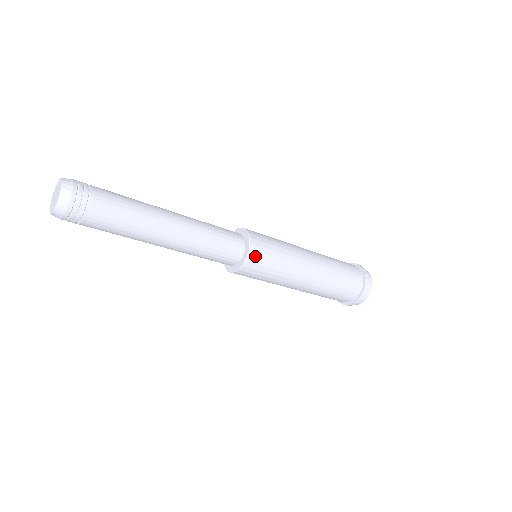
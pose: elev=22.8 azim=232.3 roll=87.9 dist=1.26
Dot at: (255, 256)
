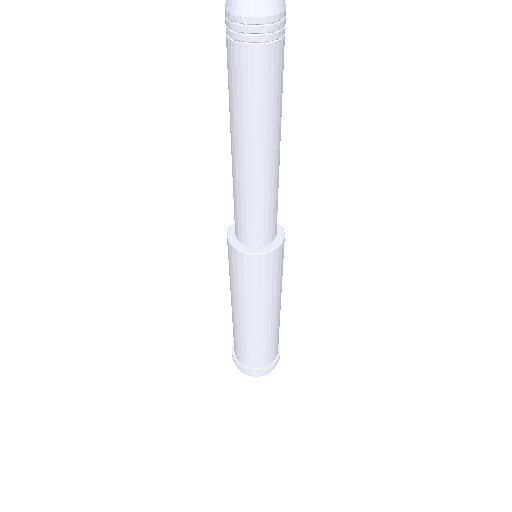
Dot at: (282, 249)
